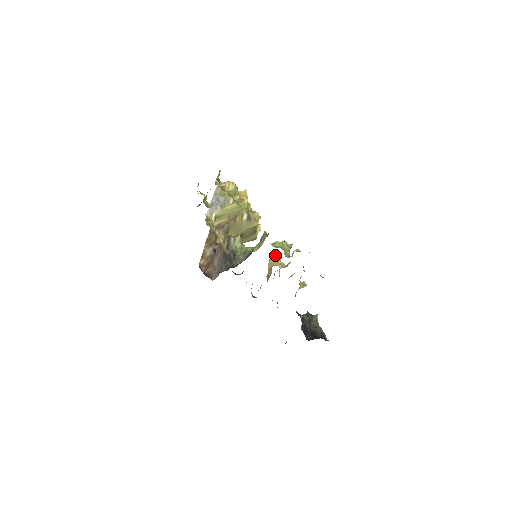
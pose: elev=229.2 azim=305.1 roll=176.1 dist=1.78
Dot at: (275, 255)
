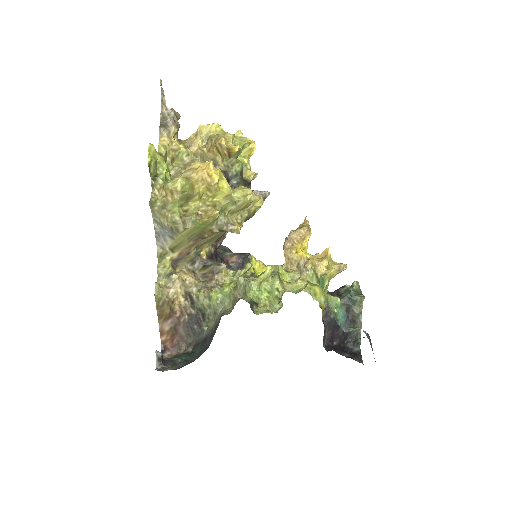
Dot at: (291, 239)
